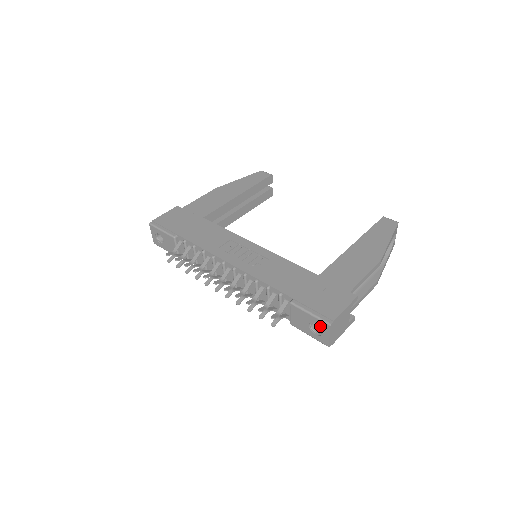
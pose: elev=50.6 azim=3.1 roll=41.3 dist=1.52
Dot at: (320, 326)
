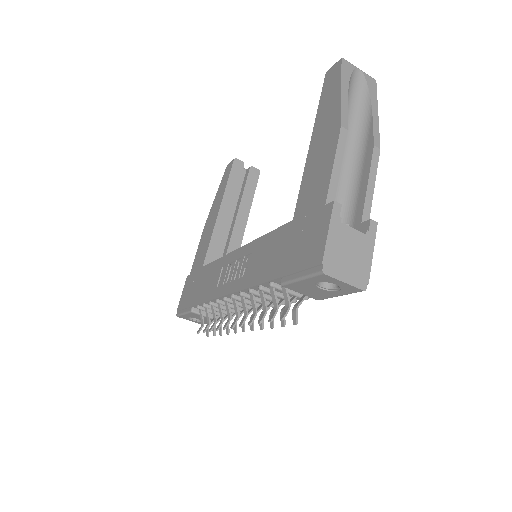
Dot at: occluded
